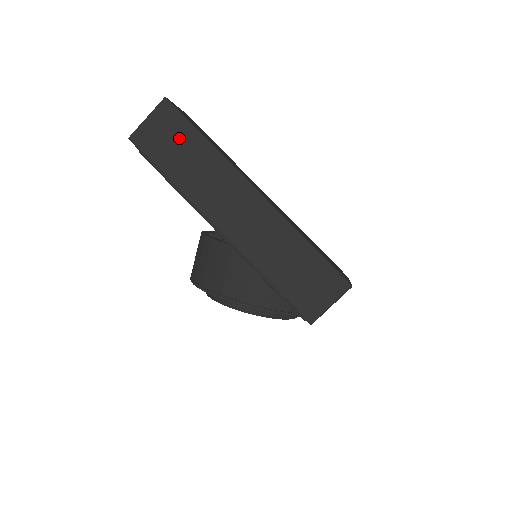
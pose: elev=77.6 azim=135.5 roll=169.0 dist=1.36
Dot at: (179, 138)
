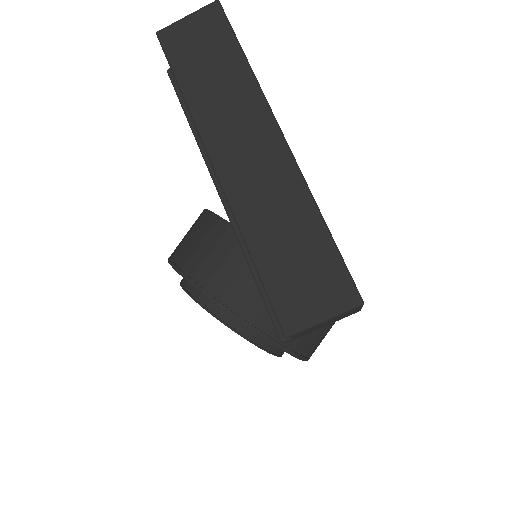
Dot at: (214, 48)
